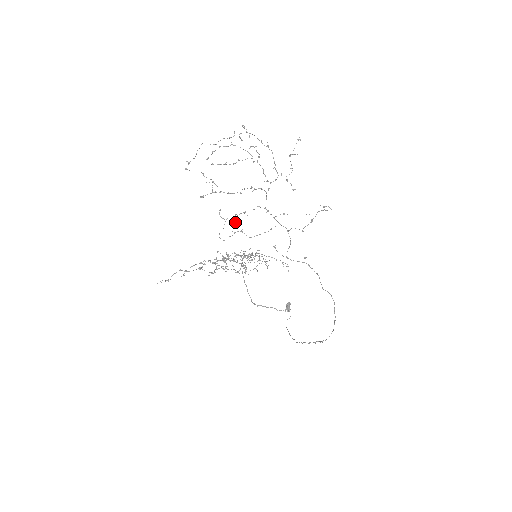
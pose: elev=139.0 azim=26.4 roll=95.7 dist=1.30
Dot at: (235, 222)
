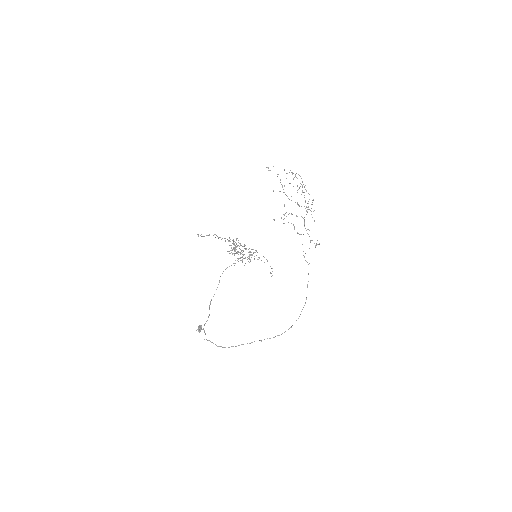
Dot at: occluded
